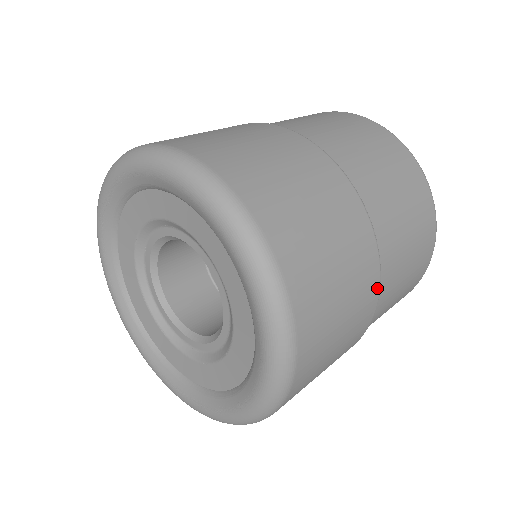
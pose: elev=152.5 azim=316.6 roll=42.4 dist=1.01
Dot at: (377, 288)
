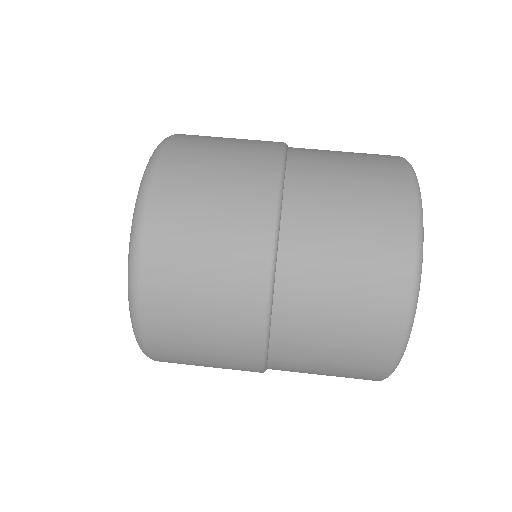
Dot at: occluded
